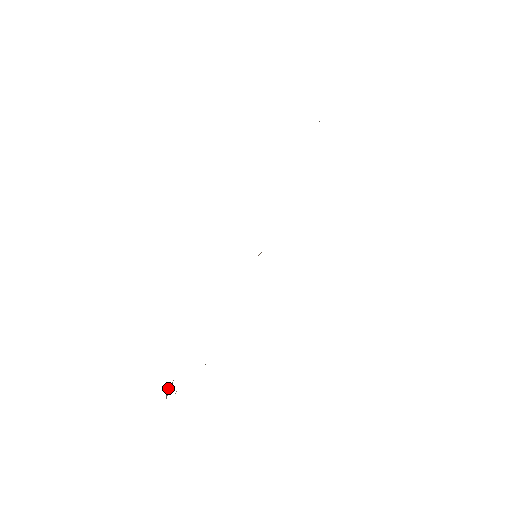
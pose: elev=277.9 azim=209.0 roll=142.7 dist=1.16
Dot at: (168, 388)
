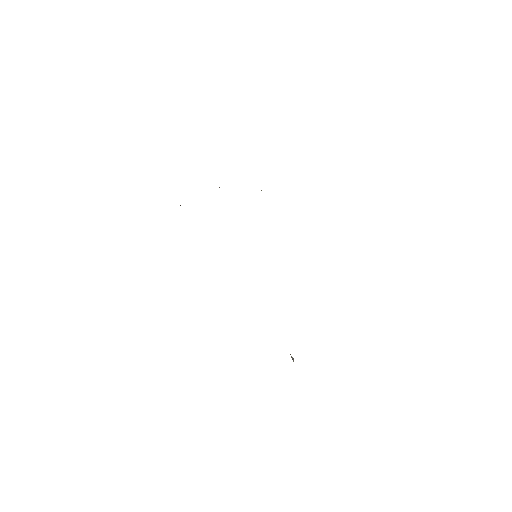
Dot at: occluded
